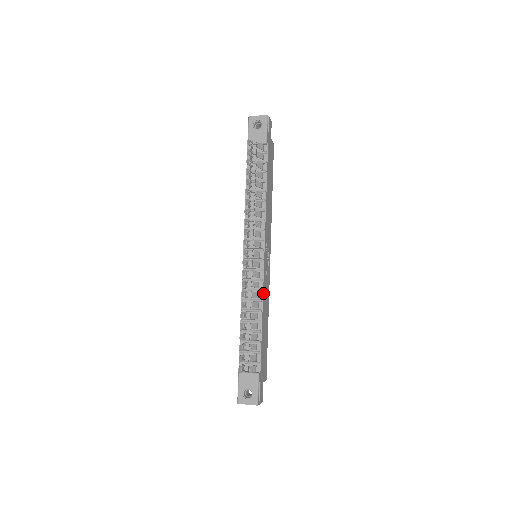
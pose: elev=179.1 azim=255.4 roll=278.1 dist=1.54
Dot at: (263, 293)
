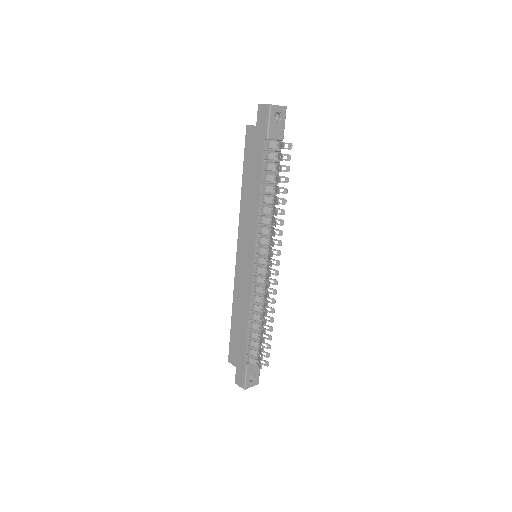
Dot at: occluded
